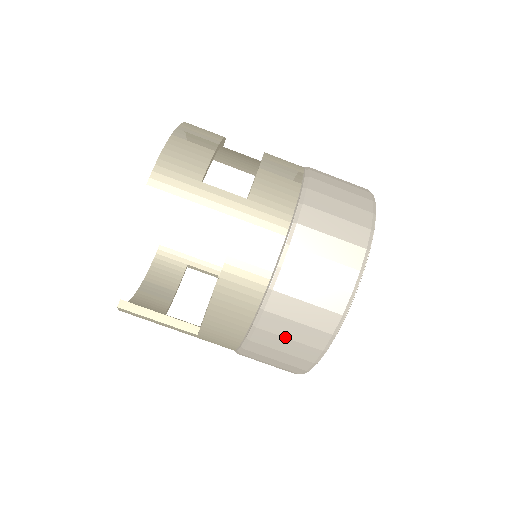
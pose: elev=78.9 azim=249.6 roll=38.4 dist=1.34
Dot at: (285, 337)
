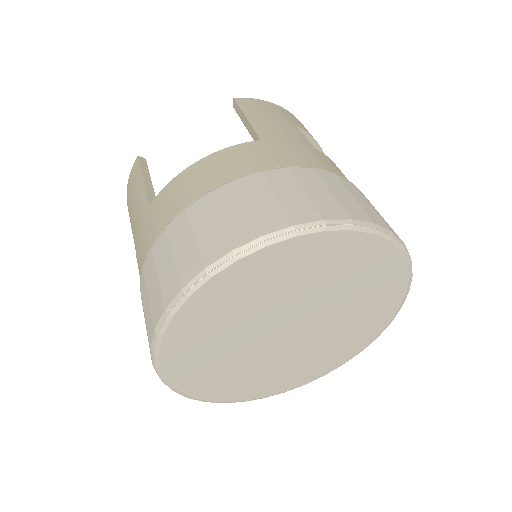
Dot at: (218, 215)
